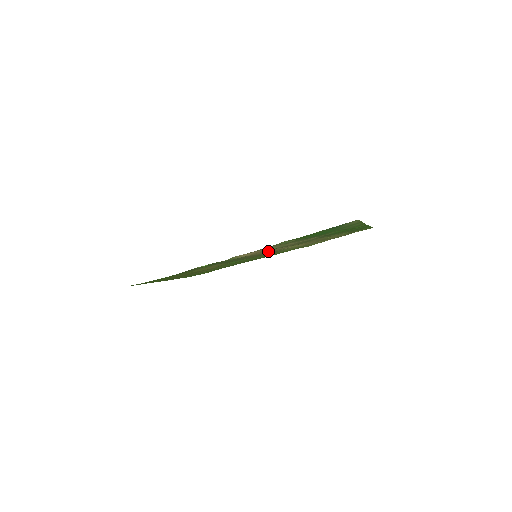
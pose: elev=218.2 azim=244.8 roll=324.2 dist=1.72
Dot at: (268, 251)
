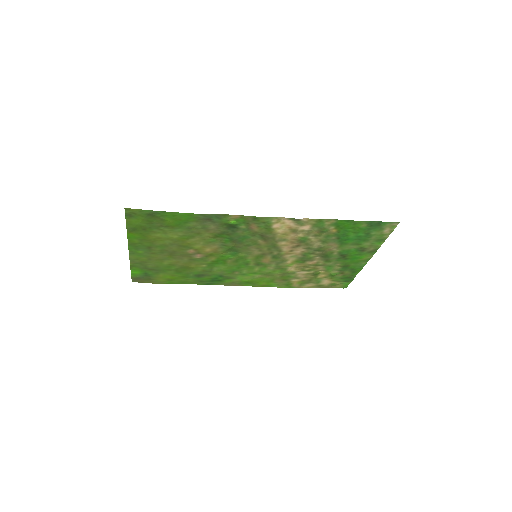
Dot at: (284, 245)
